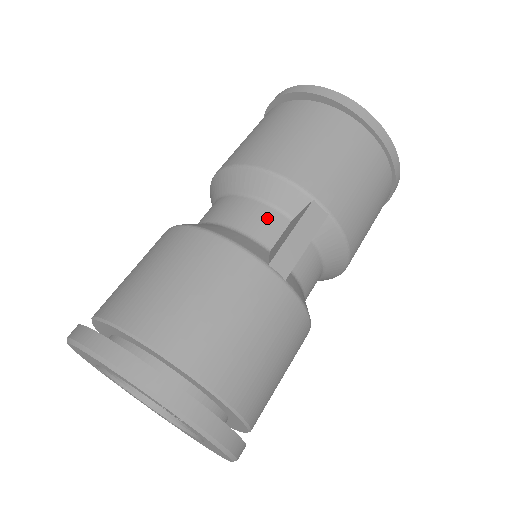
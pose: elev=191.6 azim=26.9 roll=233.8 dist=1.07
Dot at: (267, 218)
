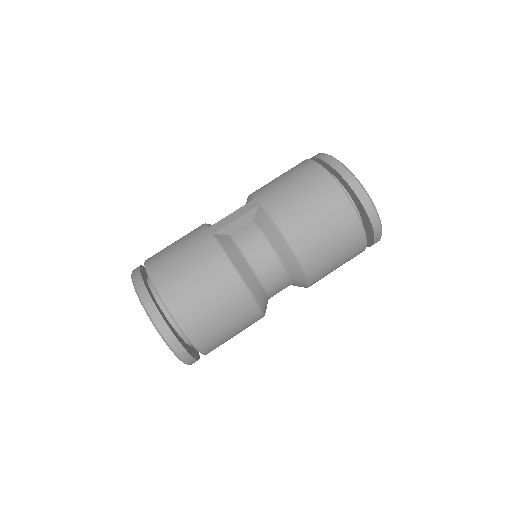
Dot at: occluded
